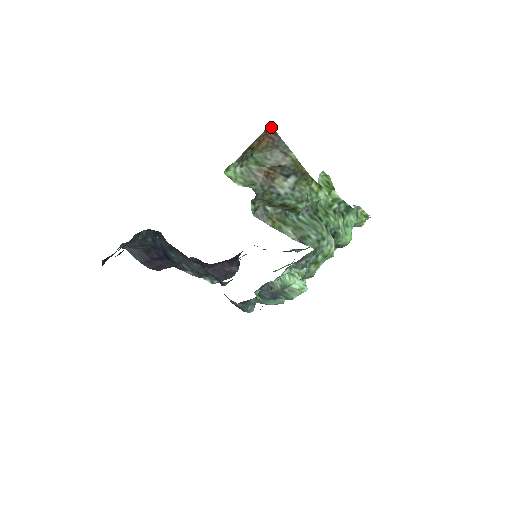
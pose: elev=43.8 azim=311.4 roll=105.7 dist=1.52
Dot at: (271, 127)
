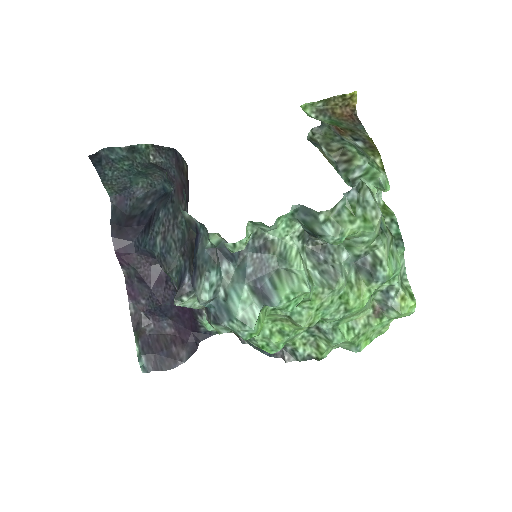
Dot at: (356, 115)
